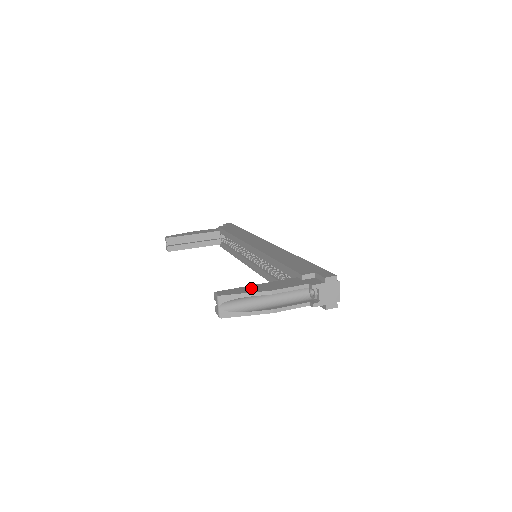
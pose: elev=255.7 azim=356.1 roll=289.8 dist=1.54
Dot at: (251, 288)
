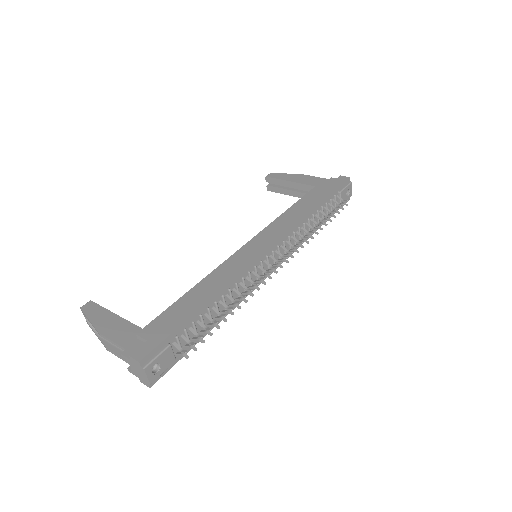
Dot at: (103, 316)
